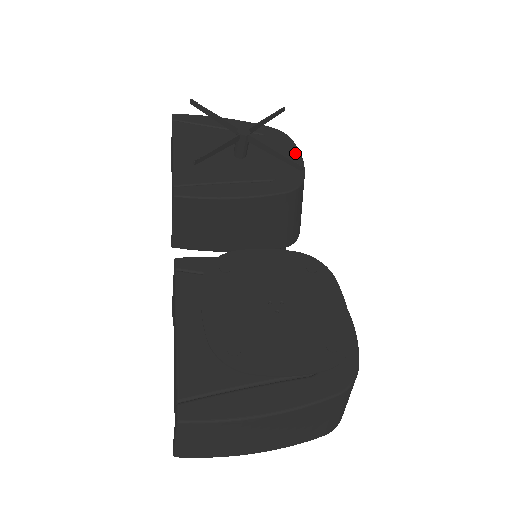
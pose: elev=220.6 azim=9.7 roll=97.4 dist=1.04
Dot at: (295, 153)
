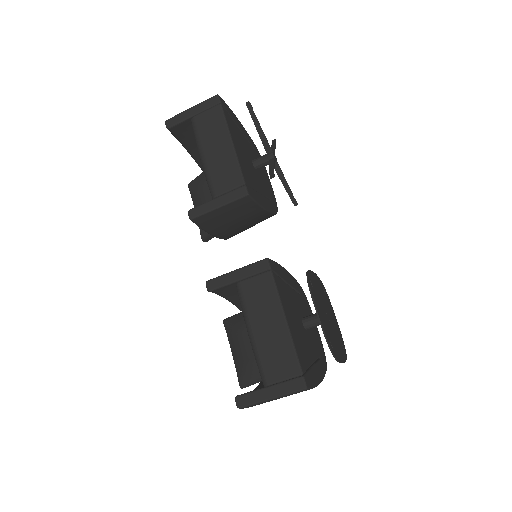
Dot at: (268, 177)
